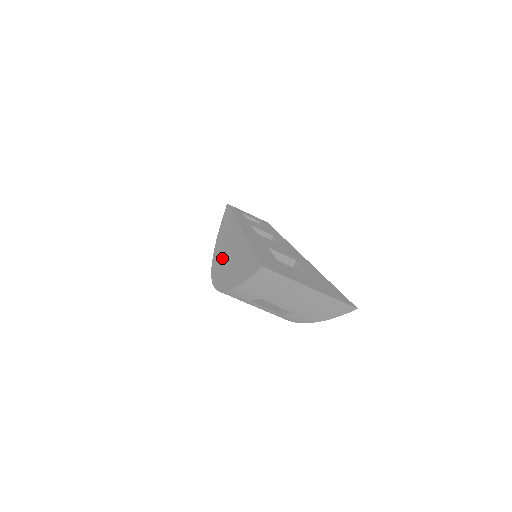
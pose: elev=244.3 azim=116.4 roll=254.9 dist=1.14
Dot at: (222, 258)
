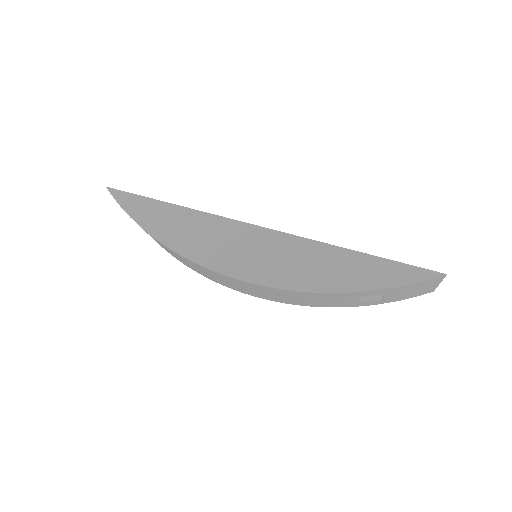
Dot at: (262, 261)
